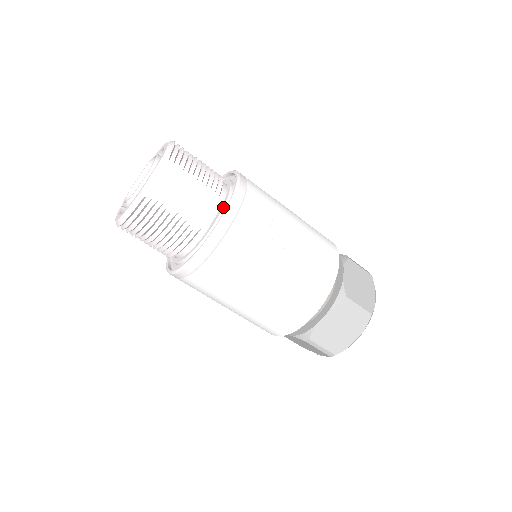
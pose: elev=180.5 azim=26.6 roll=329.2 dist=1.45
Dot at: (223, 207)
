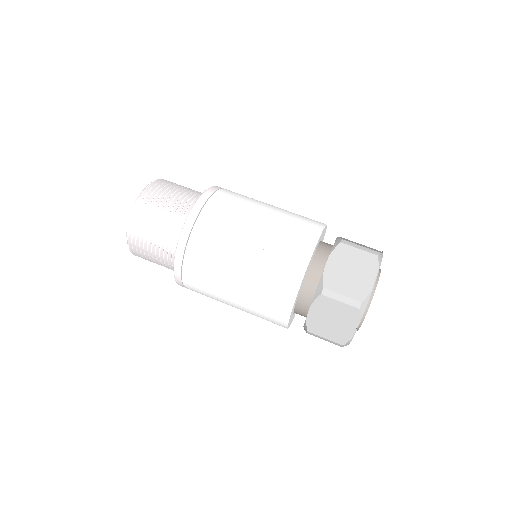
Dot at: occluded
